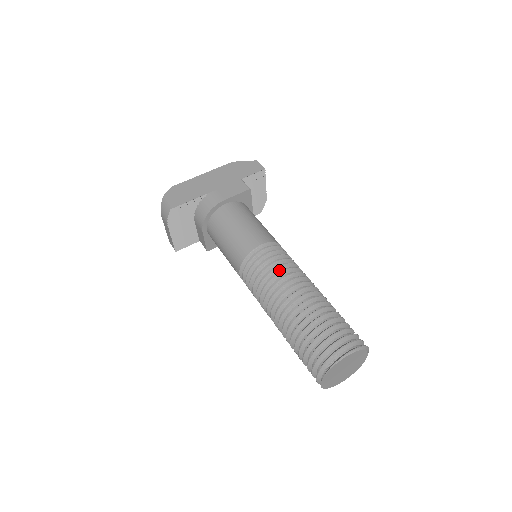
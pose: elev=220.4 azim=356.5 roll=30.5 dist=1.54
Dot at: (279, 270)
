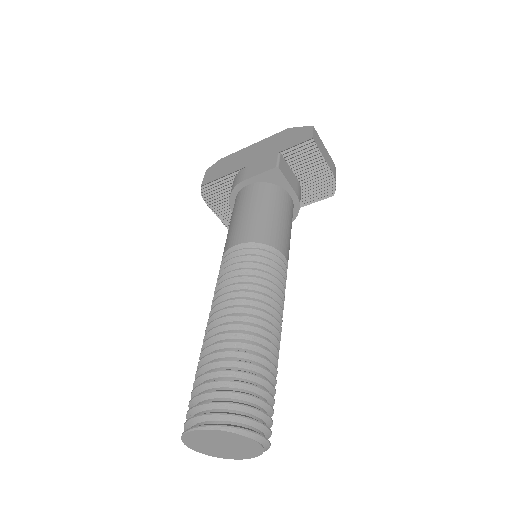
Dot at: (232, 283)
